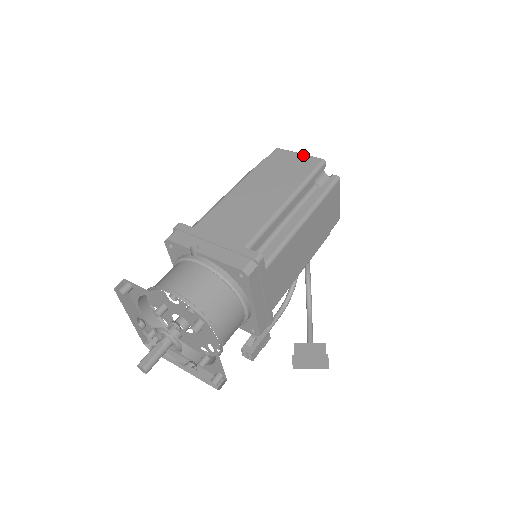
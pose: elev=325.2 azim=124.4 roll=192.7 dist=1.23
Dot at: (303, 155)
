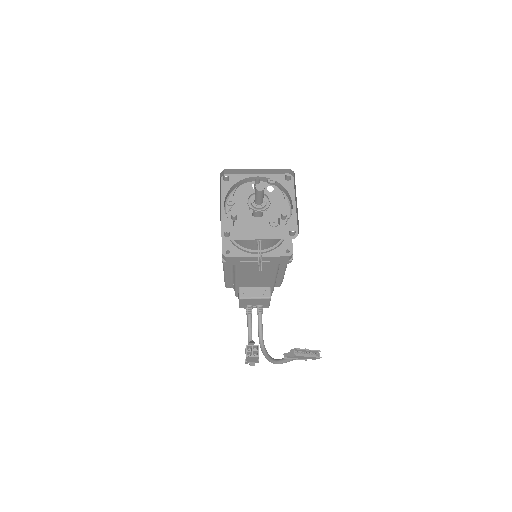
Dot at: occluded
